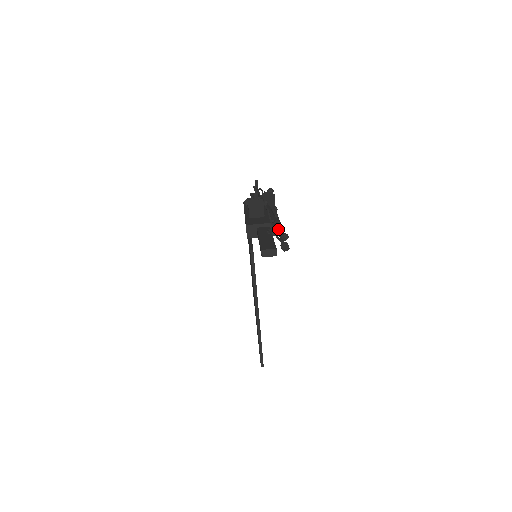
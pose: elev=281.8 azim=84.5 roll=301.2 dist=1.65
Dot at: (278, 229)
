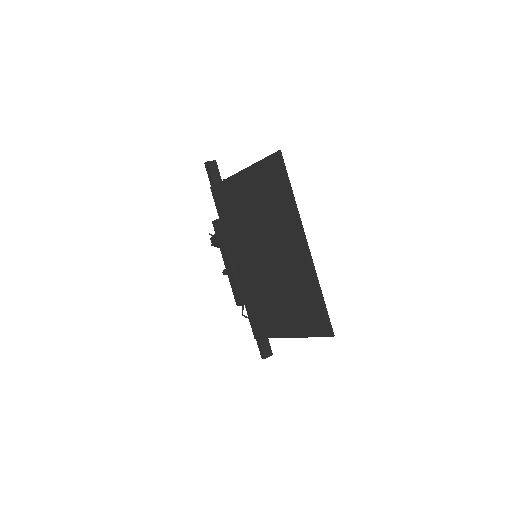
Dot at: occluded
